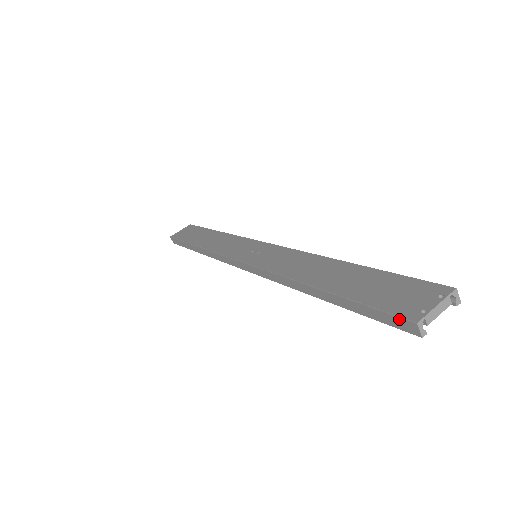
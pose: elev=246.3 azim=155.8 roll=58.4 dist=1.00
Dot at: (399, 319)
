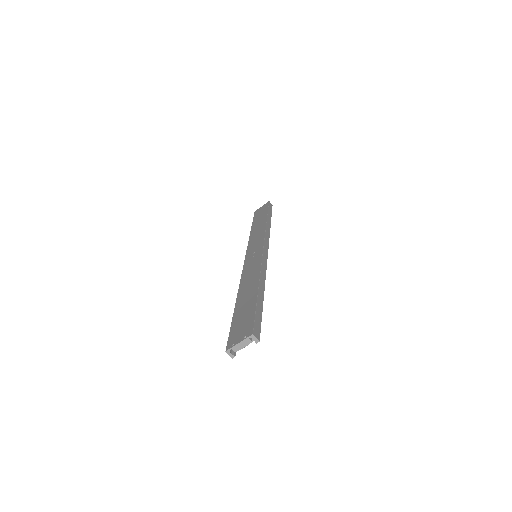
Dot at: (228, 345)
